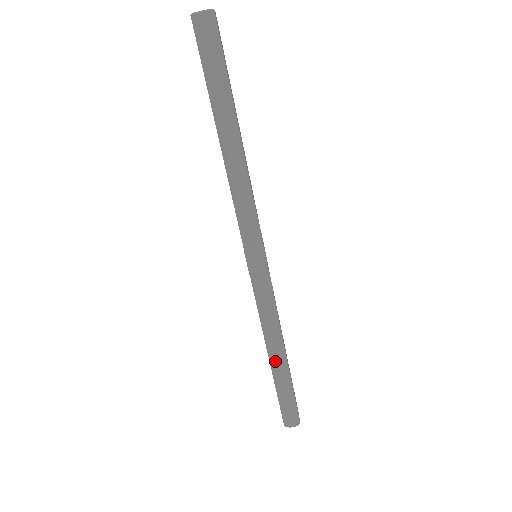
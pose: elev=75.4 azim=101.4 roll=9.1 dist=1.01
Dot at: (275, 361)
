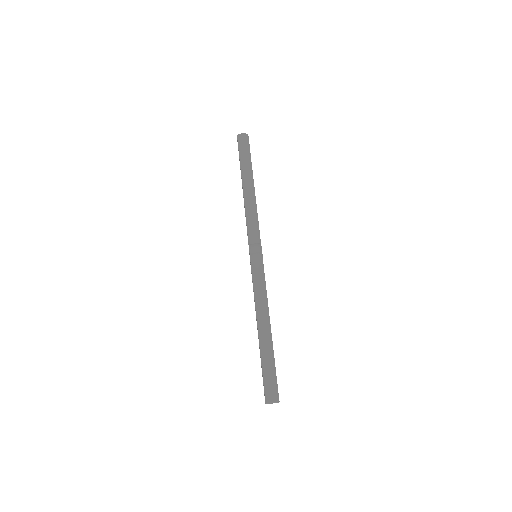
Dot at: (262, 332)
